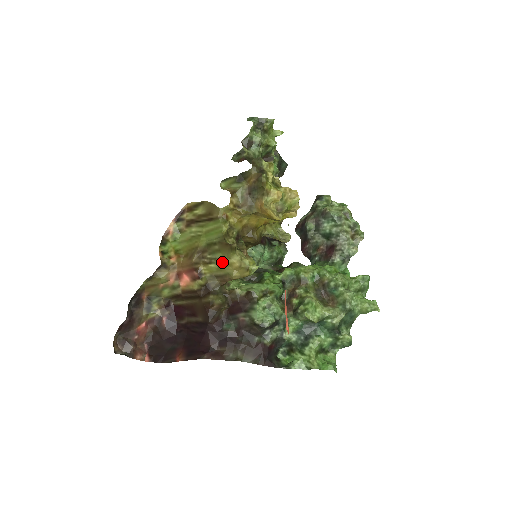
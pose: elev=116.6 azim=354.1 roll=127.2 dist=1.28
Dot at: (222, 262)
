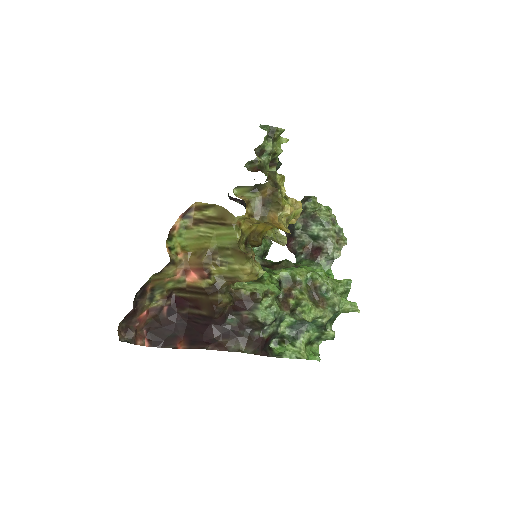
Dot at: (234, 266)
